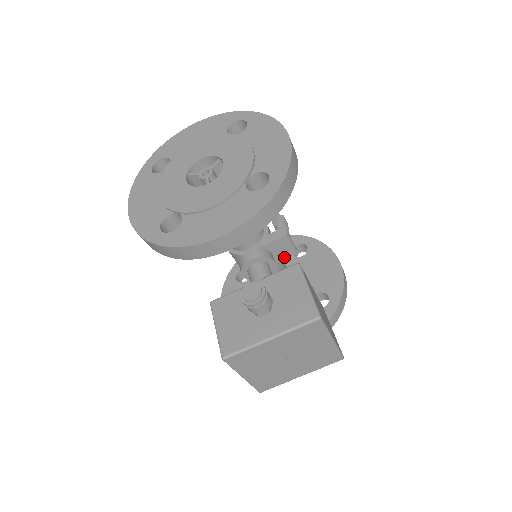
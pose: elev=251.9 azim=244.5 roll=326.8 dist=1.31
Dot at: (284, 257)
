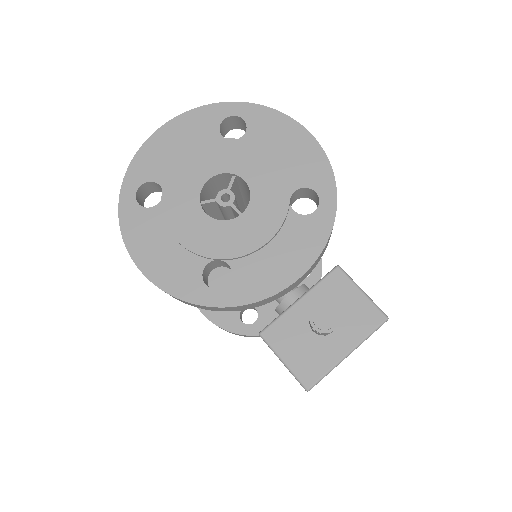
Dot at: occluded
